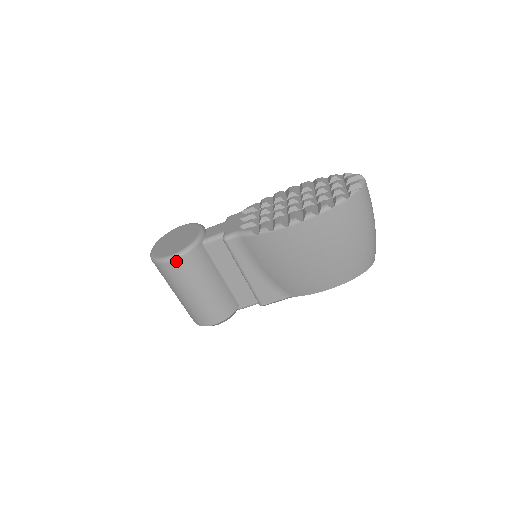
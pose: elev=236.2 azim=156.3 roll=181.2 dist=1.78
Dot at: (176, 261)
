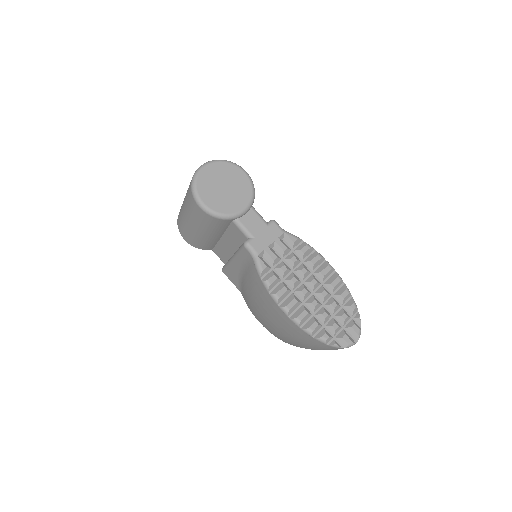
Dot at: (202, 210)
